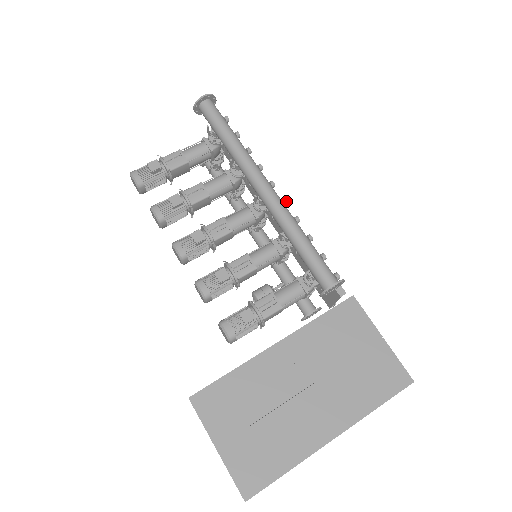
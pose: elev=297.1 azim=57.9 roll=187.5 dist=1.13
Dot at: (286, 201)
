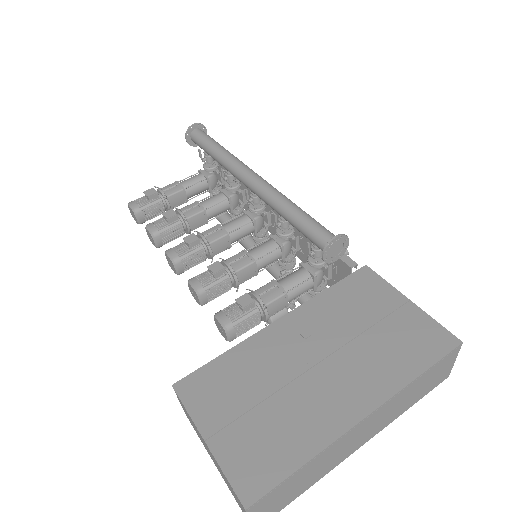
Dot at: occluded
